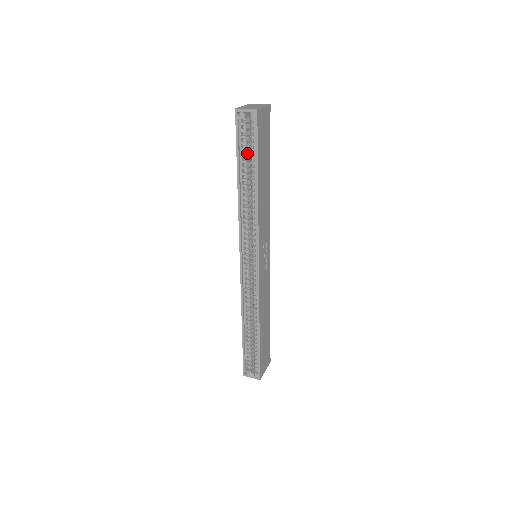
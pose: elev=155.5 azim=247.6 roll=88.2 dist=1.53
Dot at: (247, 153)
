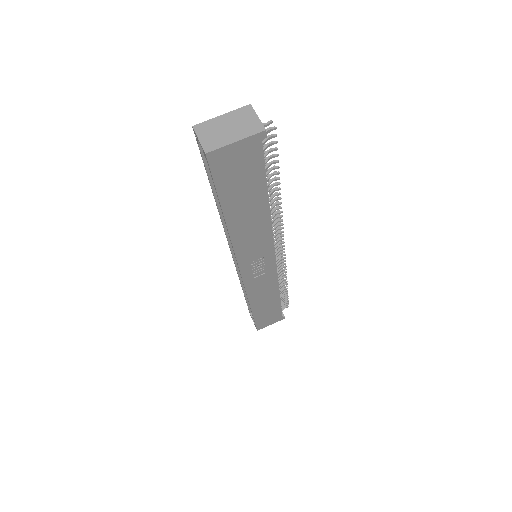
Dot at: occluded
